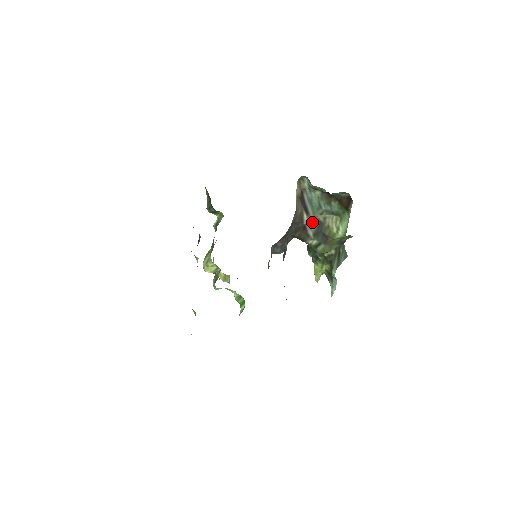
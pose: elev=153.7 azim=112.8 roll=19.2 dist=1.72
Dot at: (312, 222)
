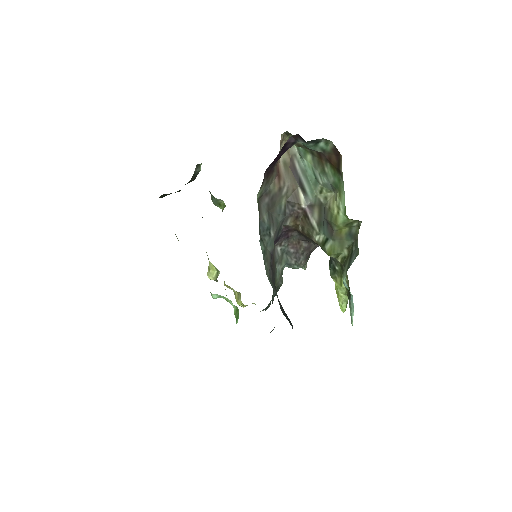
Dot at: (312, 205)
